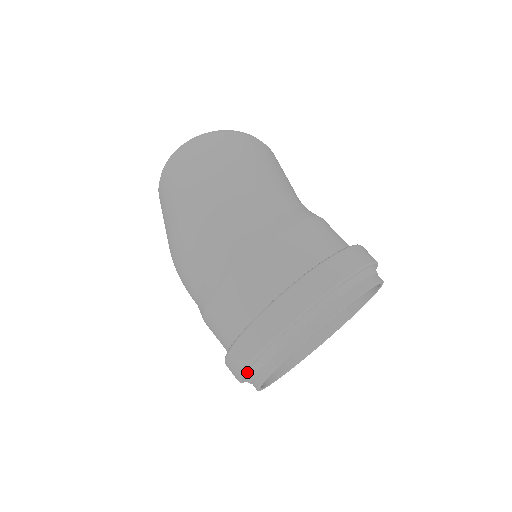
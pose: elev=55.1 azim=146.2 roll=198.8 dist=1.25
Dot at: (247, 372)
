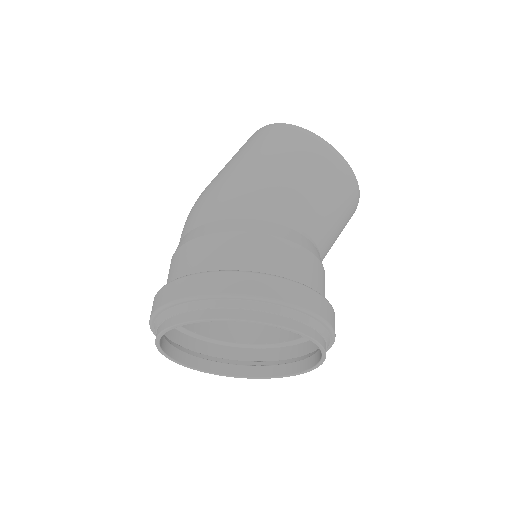
Dot at: occluded
